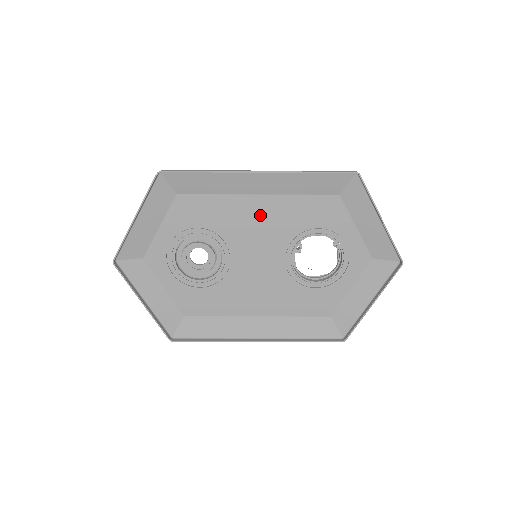
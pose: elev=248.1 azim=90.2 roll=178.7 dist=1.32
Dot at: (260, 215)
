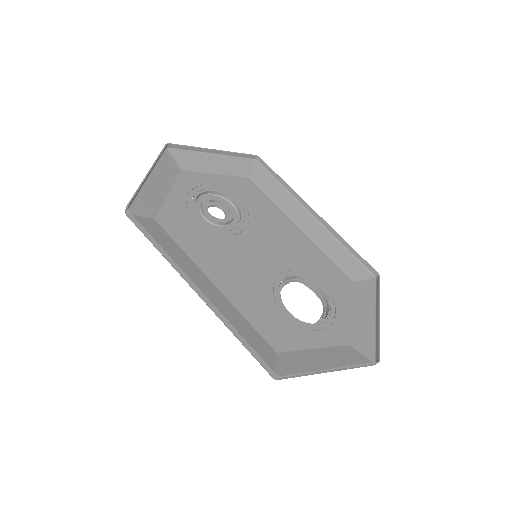
Dot at: (289, 236)
